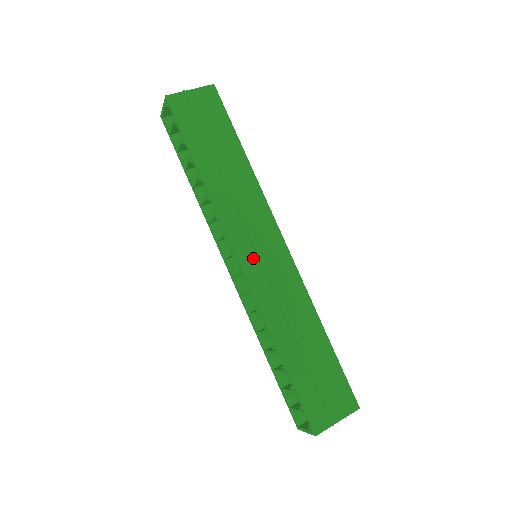
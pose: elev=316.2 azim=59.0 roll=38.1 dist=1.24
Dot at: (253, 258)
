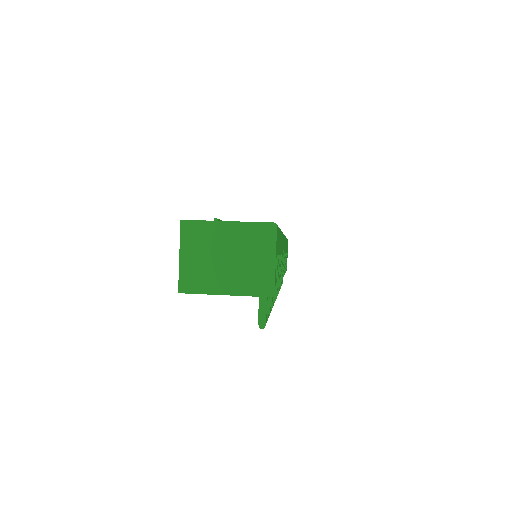
Dot at: occluded
